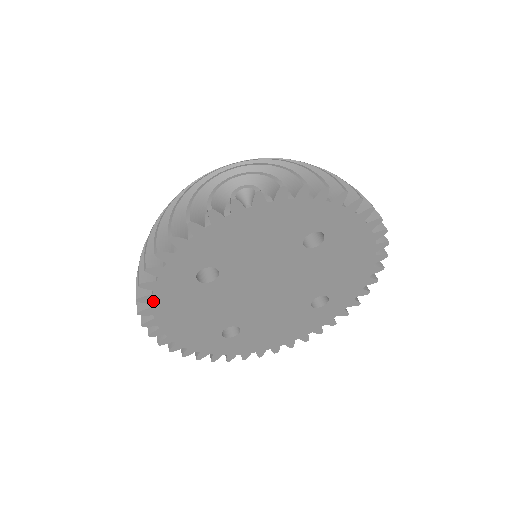
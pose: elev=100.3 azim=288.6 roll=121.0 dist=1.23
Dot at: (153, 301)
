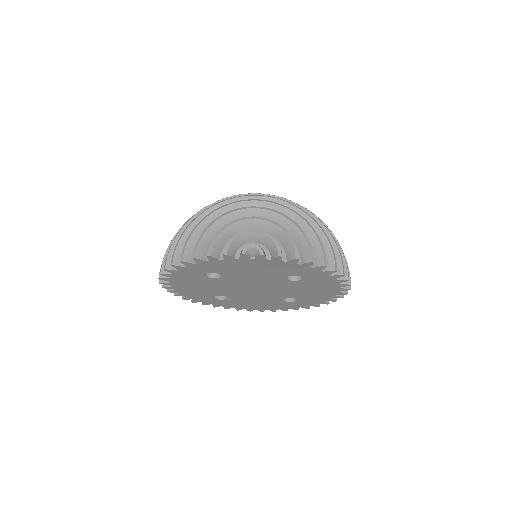
Dot at: (171, 276)
